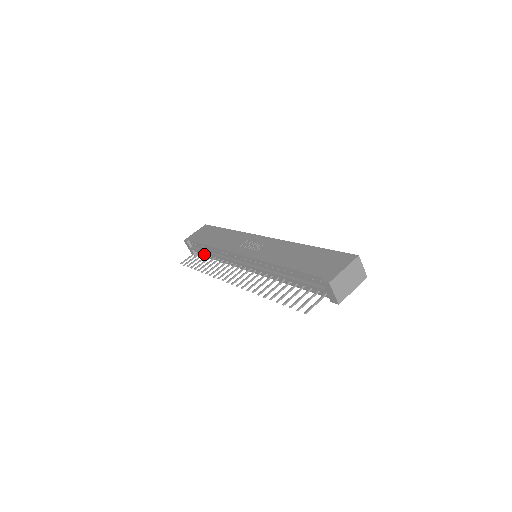
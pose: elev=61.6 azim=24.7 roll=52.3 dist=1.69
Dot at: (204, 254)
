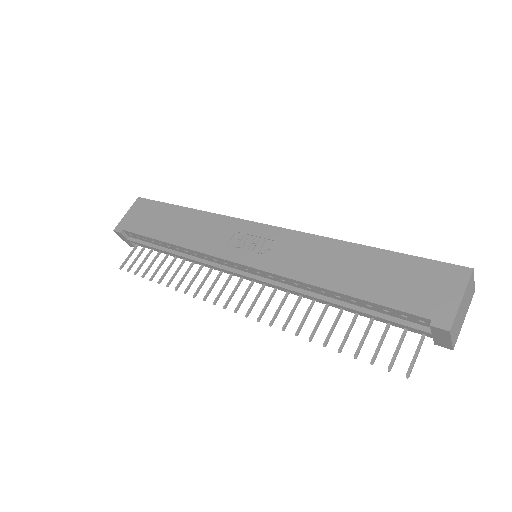
Dot at: occluded
